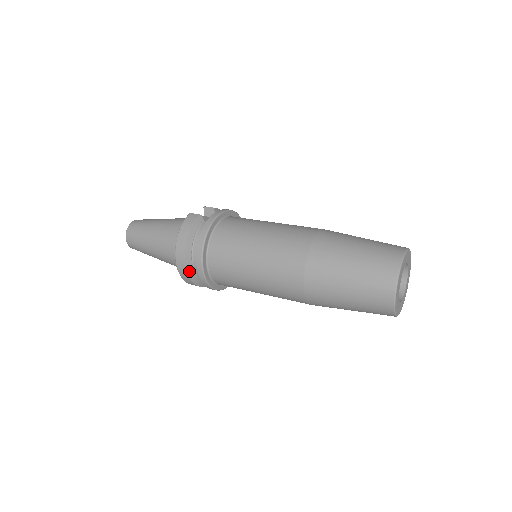
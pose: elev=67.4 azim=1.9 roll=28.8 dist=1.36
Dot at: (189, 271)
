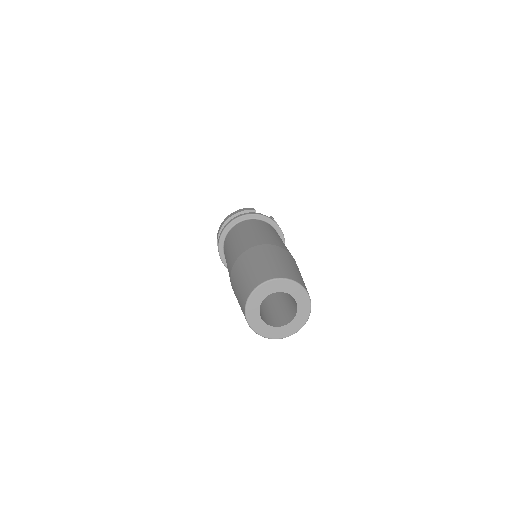
Dot at: occluded
